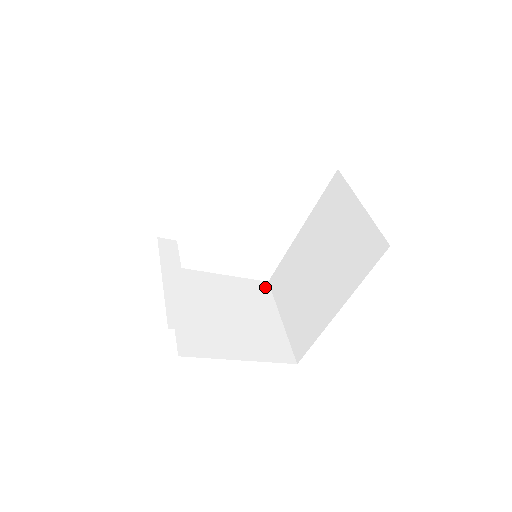
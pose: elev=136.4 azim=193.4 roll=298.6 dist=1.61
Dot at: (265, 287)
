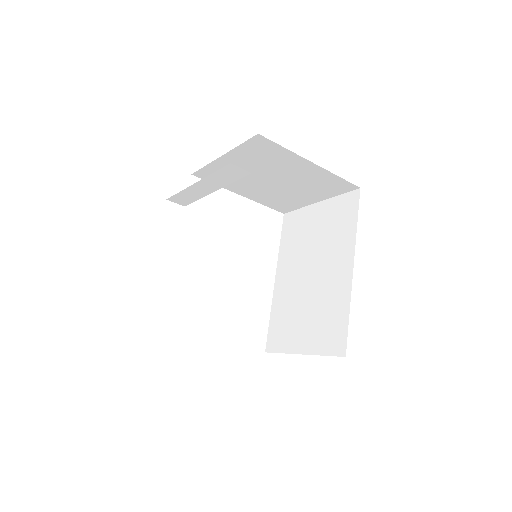
Dot at: occluded
